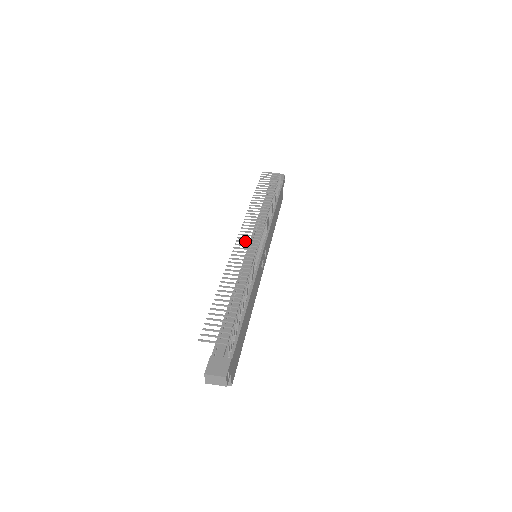
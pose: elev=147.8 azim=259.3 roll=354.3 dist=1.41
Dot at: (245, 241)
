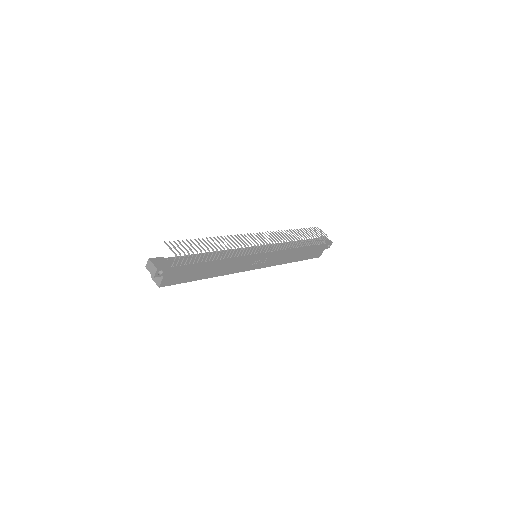
Dot at: occluded
